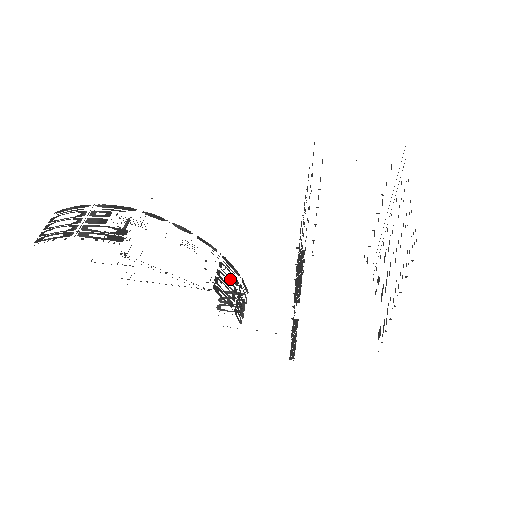
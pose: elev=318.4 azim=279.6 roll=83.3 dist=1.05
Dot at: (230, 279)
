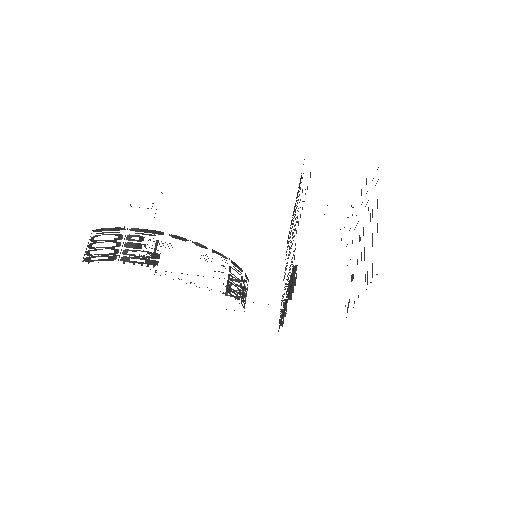
Dot at: (237, 278)
